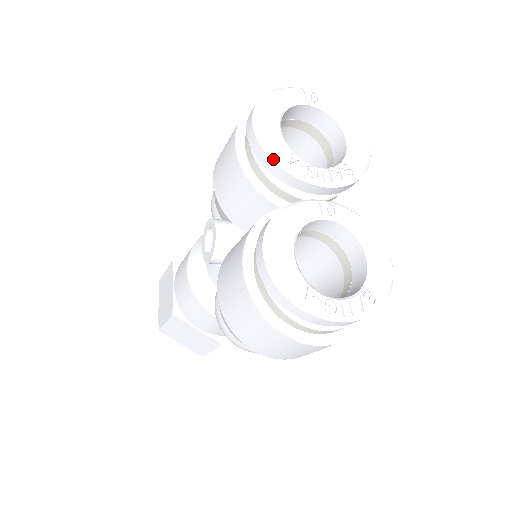
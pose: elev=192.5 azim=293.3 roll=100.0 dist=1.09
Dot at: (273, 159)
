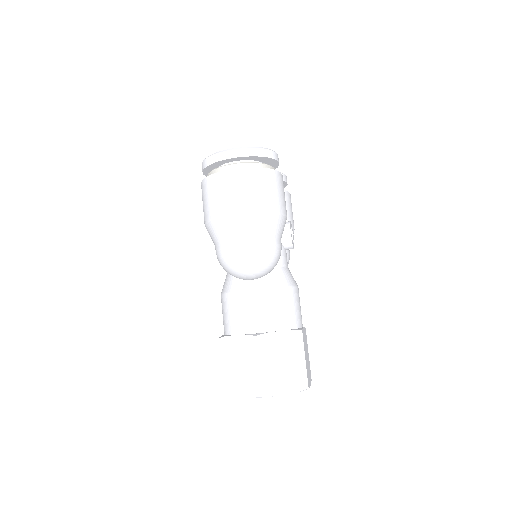
Dot at: occluded
